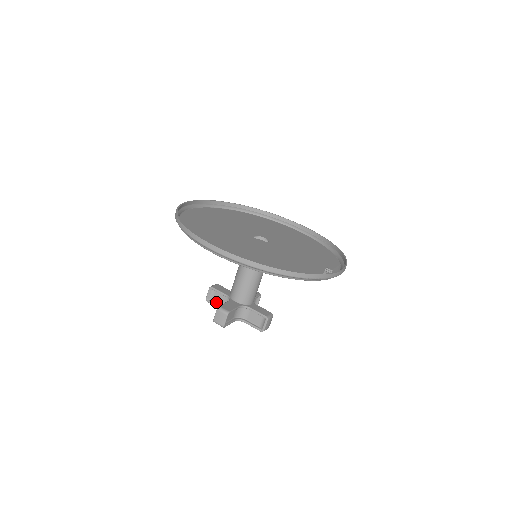
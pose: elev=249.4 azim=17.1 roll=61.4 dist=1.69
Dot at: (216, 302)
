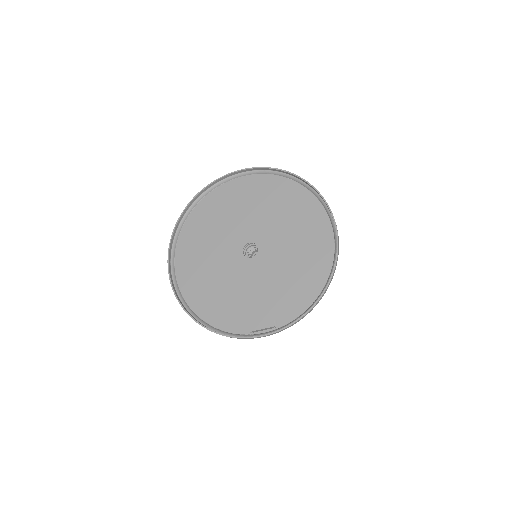
Dot at: occluded
